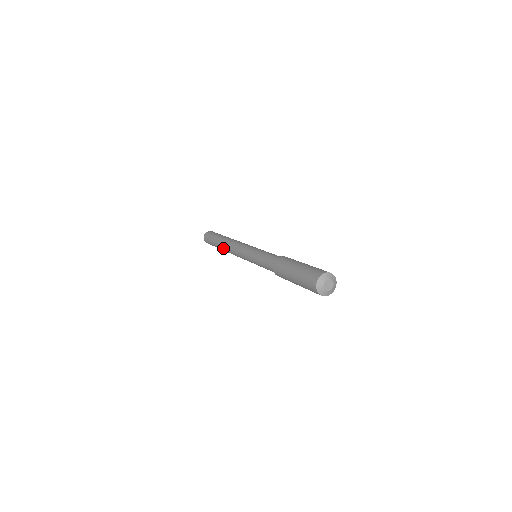
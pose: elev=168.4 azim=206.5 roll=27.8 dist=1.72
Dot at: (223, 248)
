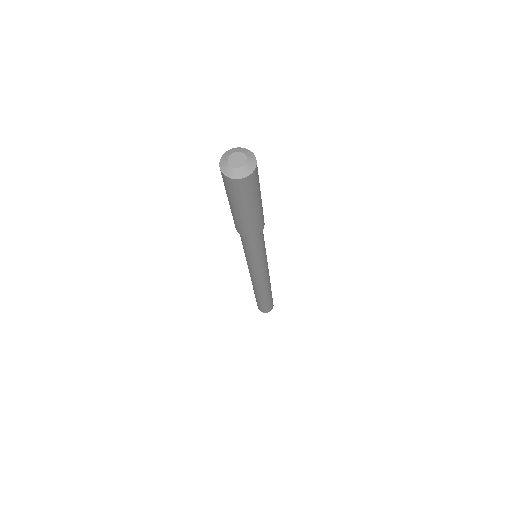
Dot at: (256, 293)
